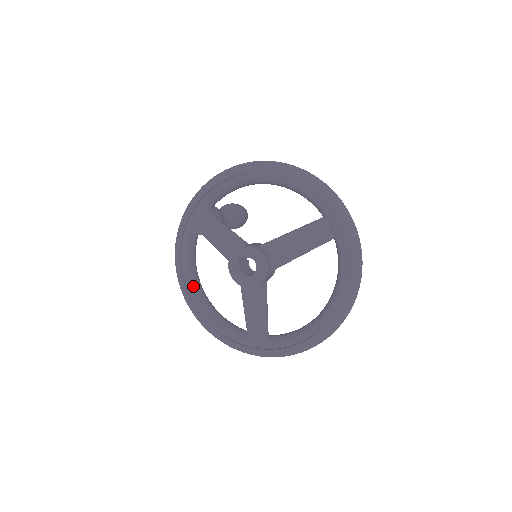
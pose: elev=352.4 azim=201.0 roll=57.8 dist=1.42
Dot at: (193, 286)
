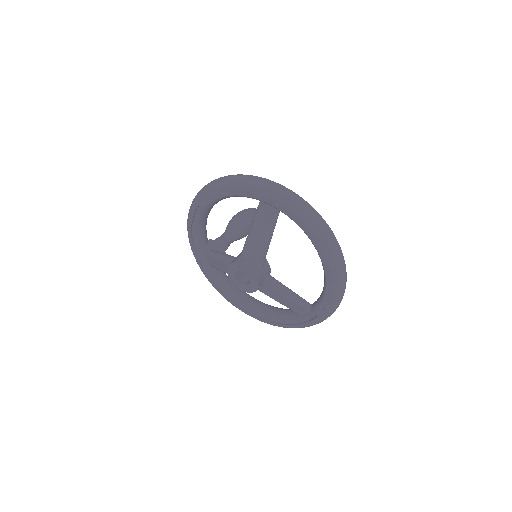
Dot at: (243, 303)
